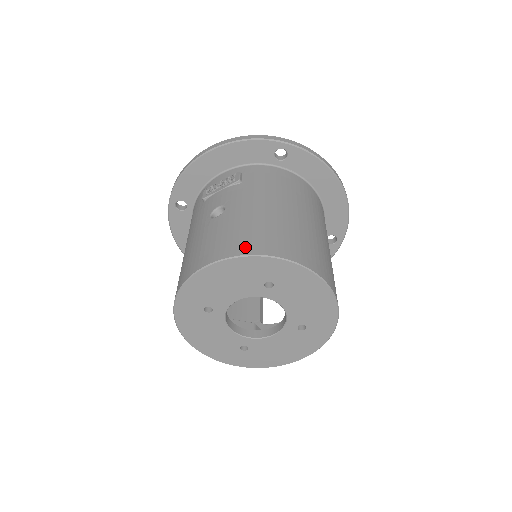
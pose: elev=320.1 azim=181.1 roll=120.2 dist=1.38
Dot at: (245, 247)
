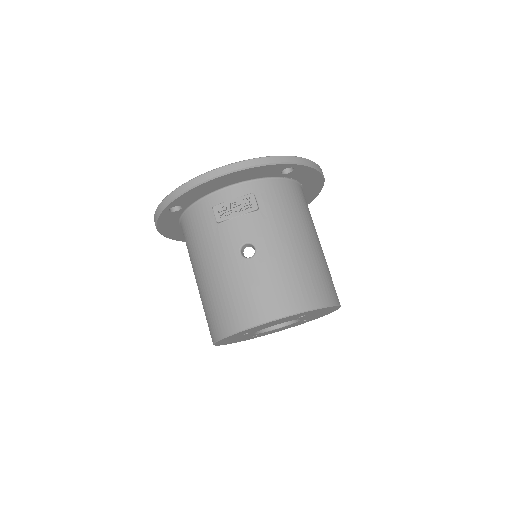
Dot at: (295, 303)
